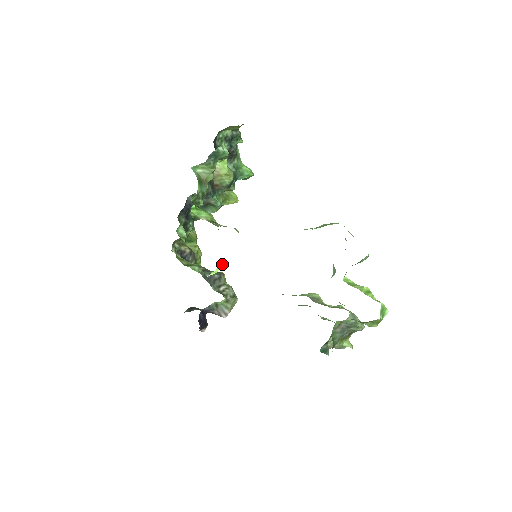
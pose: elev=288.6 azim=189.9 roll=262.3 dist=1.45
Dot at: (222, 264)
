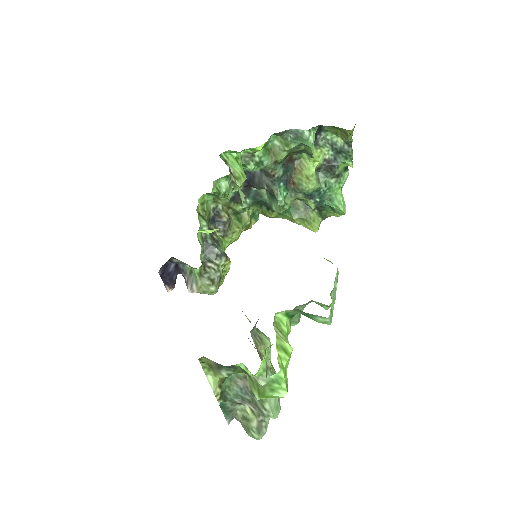
Dot at: occluded
